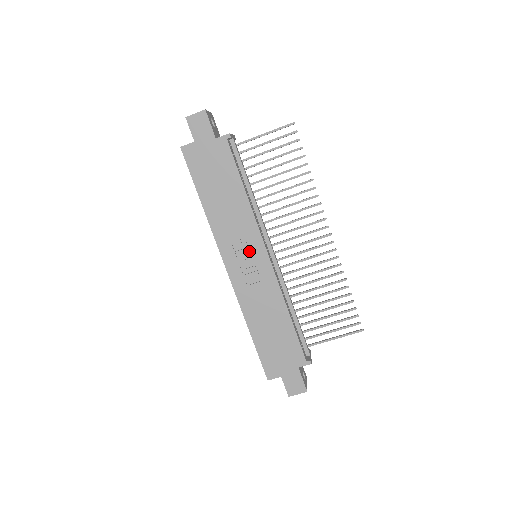
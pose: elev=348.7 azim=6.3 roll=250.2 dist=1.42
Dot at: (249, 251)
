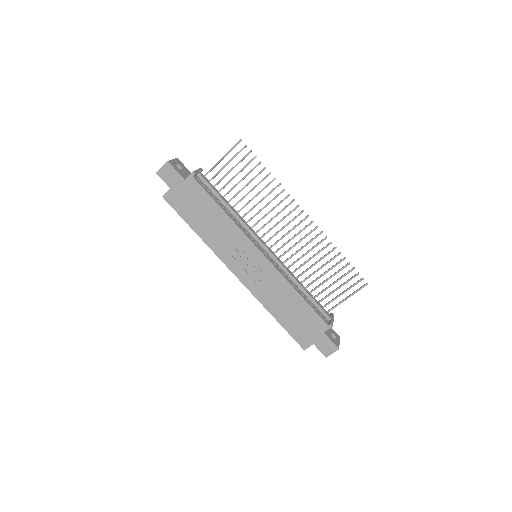
Dot at: (247, 256)
